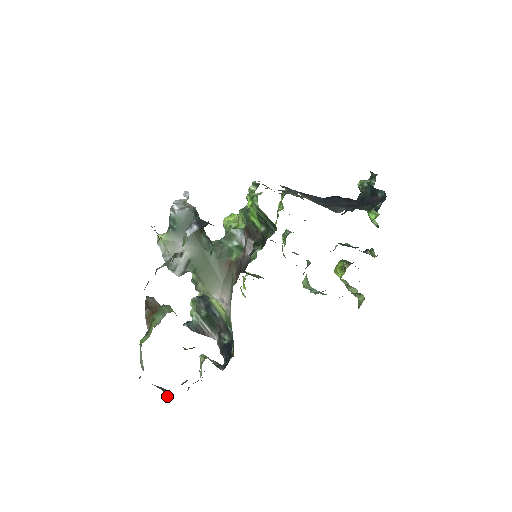
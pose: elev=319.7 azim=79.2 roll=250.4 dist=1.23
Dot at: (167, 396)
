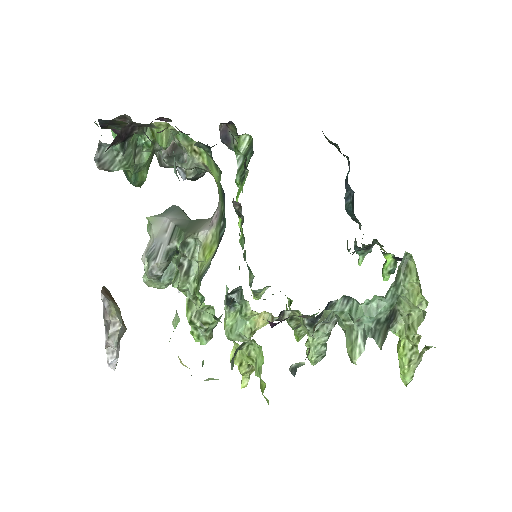
Dot at: occluded
